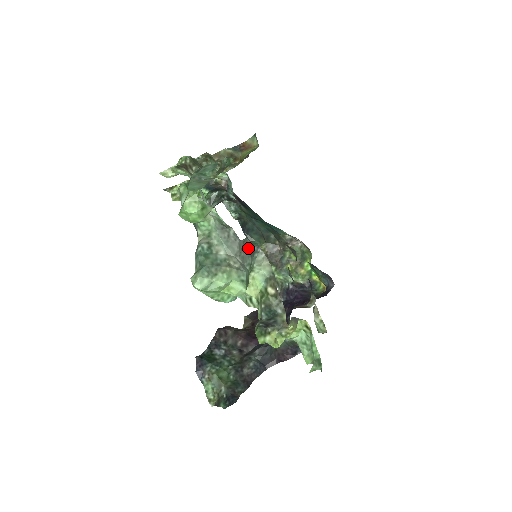
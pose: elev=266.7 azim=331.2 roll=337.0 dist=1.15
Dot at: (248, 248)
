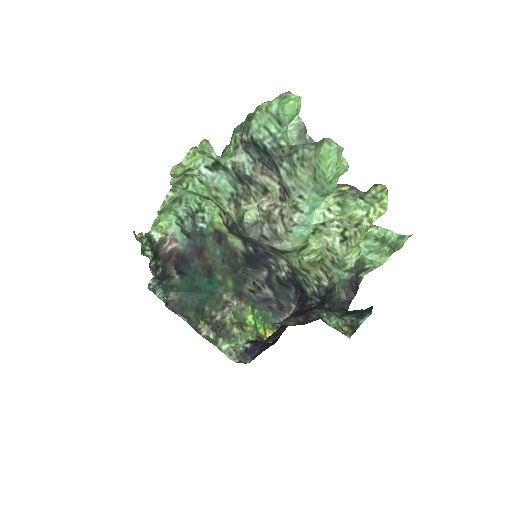
Dot at: occluded
